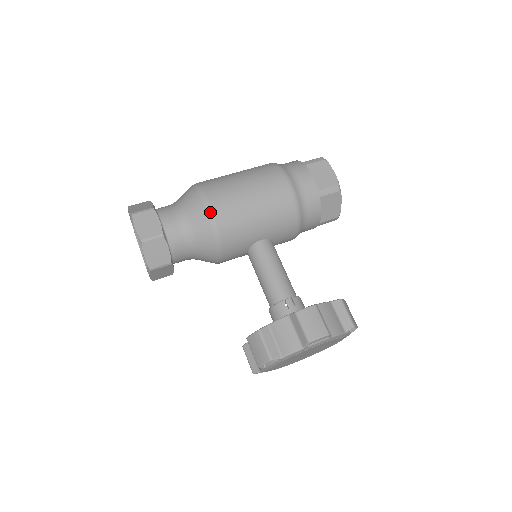
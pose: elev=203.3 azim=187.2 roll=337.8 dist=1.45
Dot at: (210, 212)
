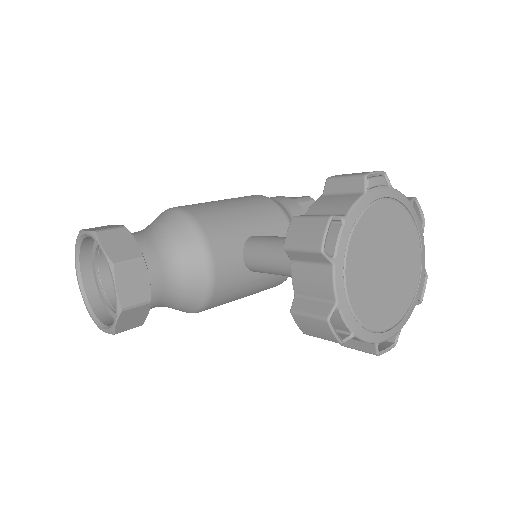
Dot at: (179, 209)
